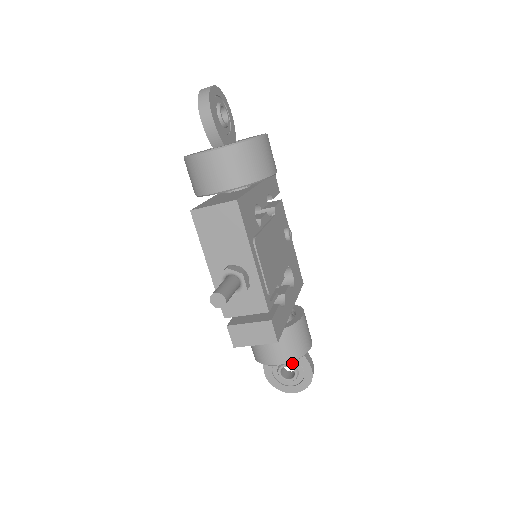
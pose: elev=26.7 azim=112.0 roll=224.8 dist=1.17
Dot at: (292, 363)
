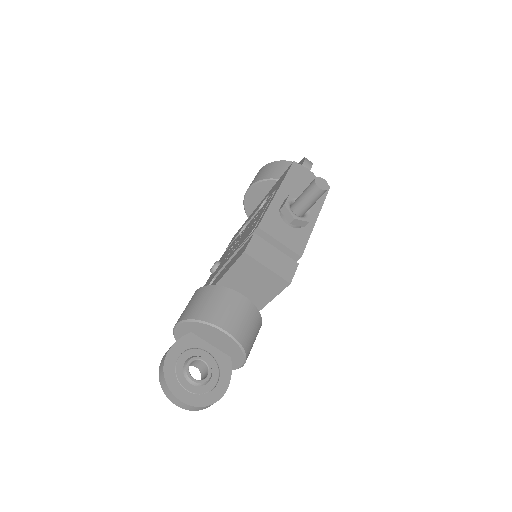
Dot at: (211, 364)
